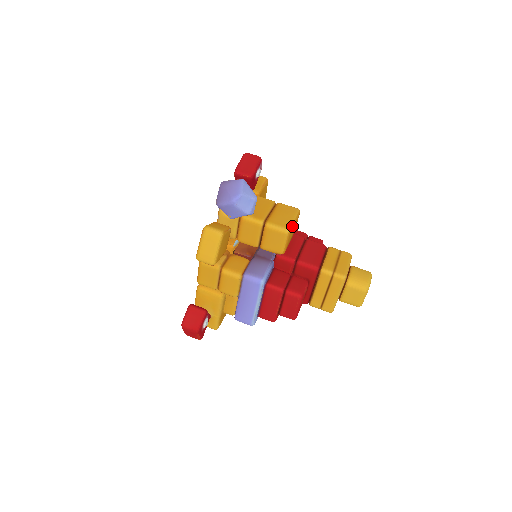
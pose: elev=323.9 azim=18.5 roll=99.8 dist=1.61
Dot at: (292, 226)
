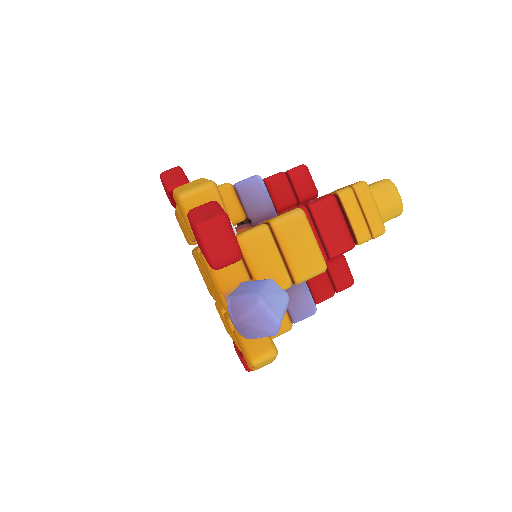
Dot at: (321, 254)
